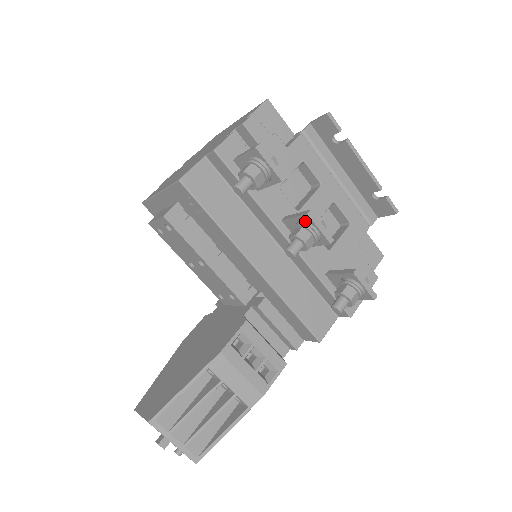
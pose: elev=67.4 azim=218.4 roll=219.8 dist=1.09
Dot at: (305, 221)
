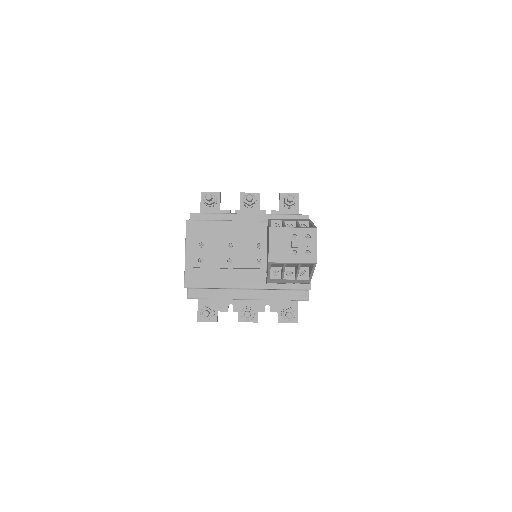
Dot at: occluded
